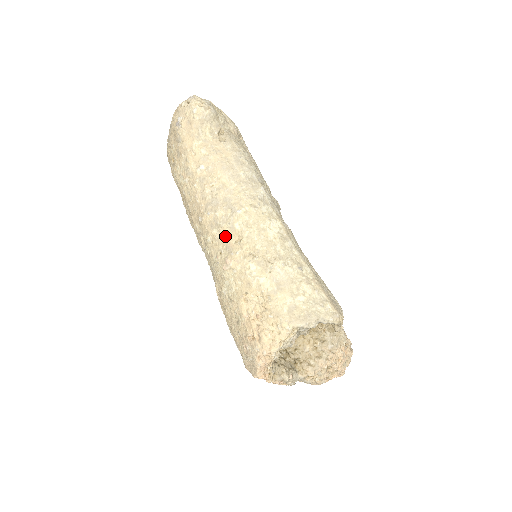
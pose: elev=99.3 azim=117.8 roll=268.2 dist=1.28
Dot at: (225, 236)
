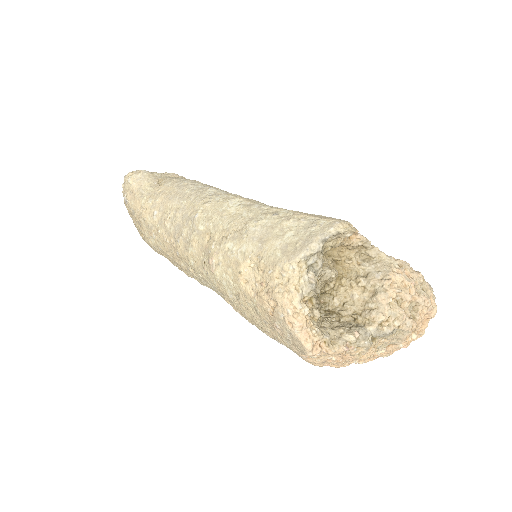
Dot at: (198, 245)
